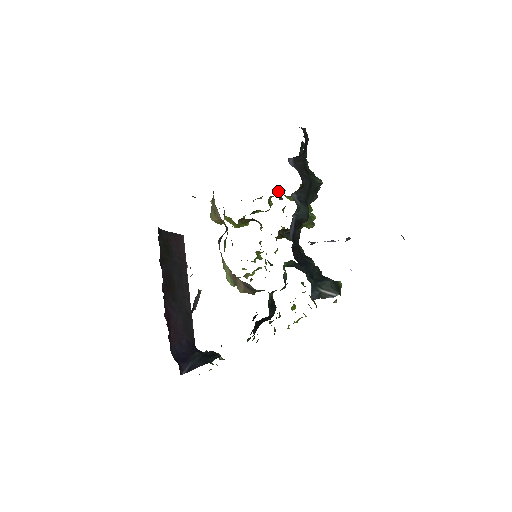
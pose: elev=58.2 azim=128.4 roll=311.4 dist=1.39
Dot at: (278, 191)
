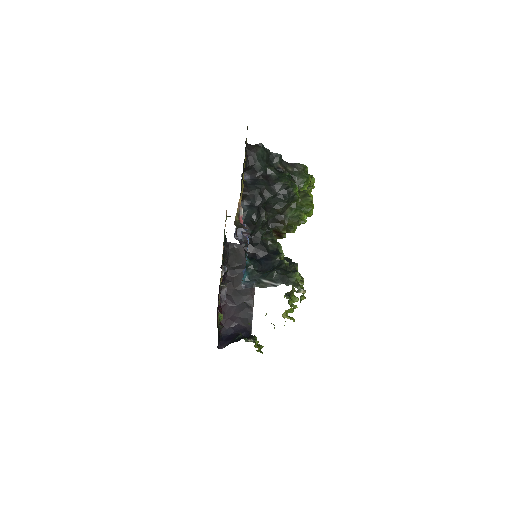
Dot at: occluded
